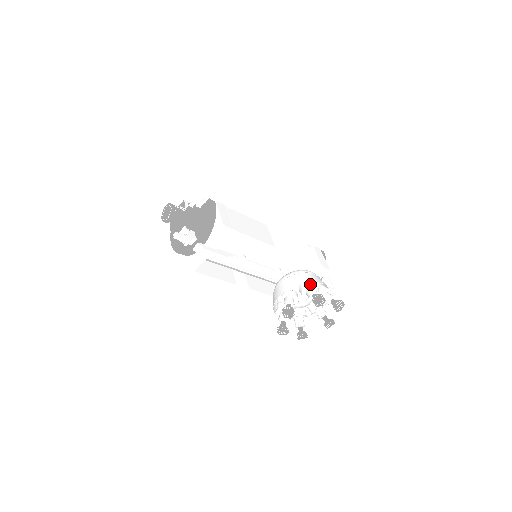
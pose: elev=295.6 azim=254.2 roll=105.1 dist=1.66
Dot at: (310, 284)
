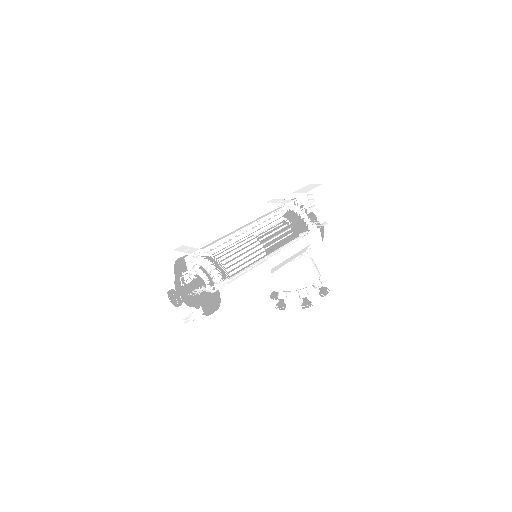
Dot at: (302, 289)
